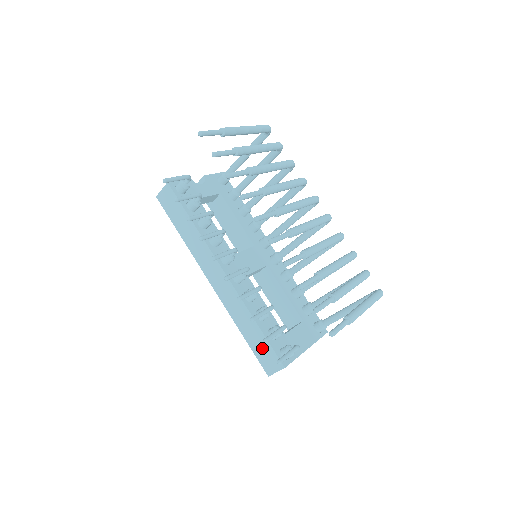
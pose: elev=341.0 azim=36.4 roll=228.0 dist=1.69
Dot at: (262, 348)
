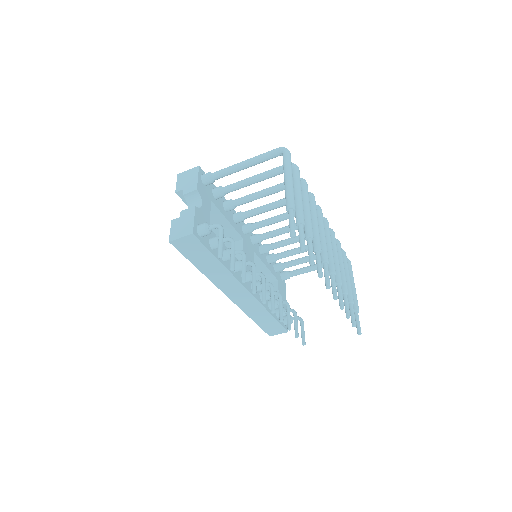
Dot at: (271, 325)
